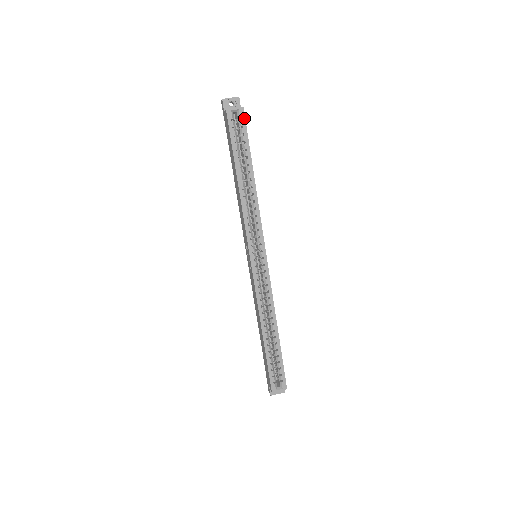
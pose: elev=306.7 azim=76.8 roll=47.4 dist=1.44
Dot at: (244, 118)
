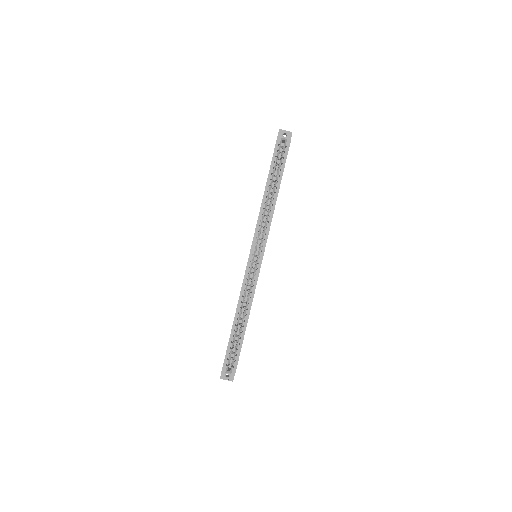
Dot at: occluded
